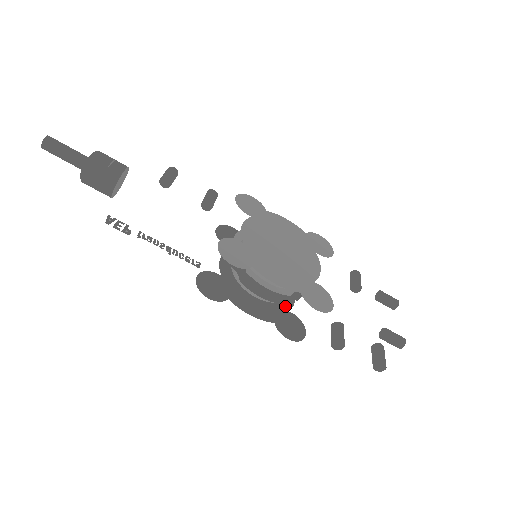
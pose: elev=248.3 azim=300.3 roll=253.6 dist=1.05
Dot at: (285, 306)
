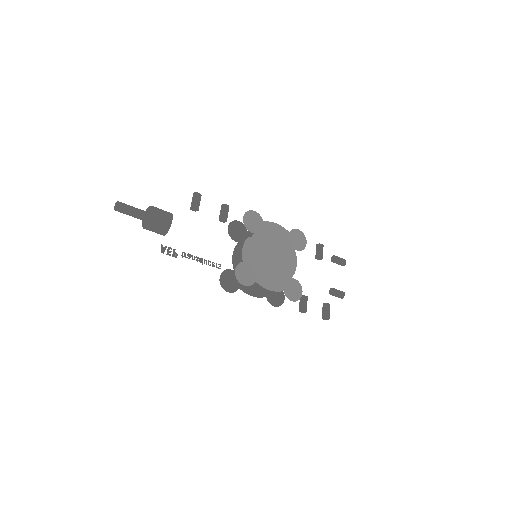
Dot at: occluded
